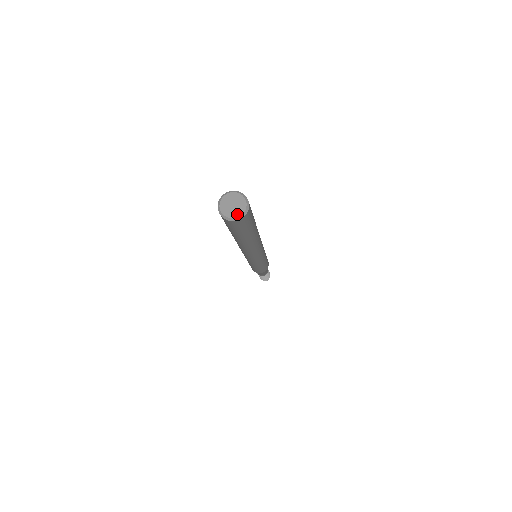
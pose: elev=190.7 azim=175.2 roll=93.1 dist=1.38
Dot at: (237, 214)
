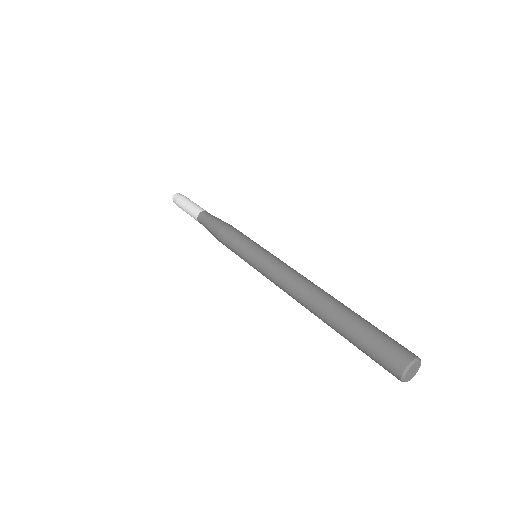
Dot at: (412, 377)
